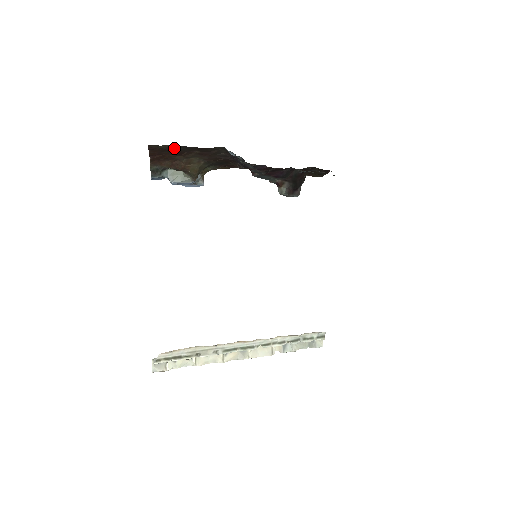
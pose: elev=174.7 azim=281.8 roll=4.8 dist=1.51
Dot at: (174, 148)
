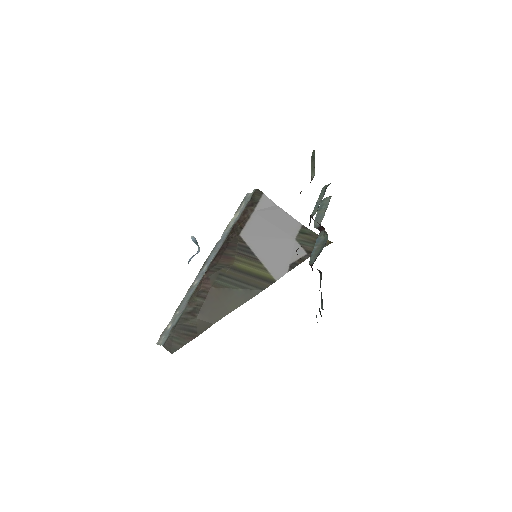
Dot at: occluded
